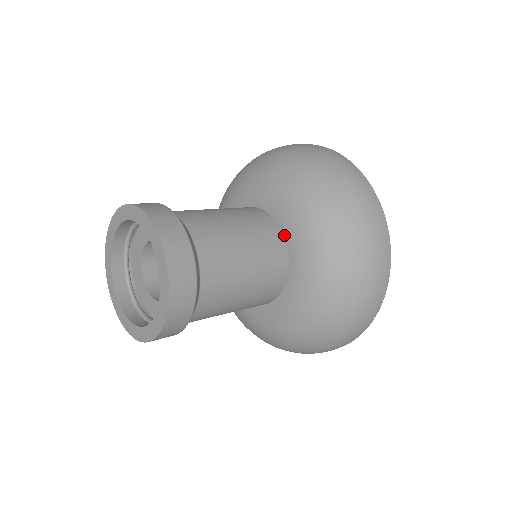
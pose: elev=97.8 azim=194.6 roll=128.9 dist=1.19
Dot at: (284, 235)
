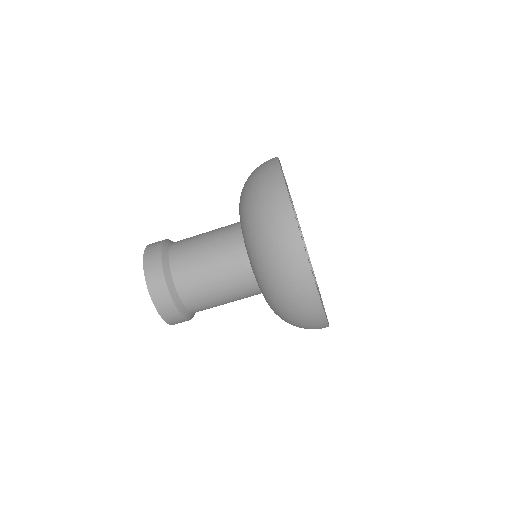
Dot at: occluded
